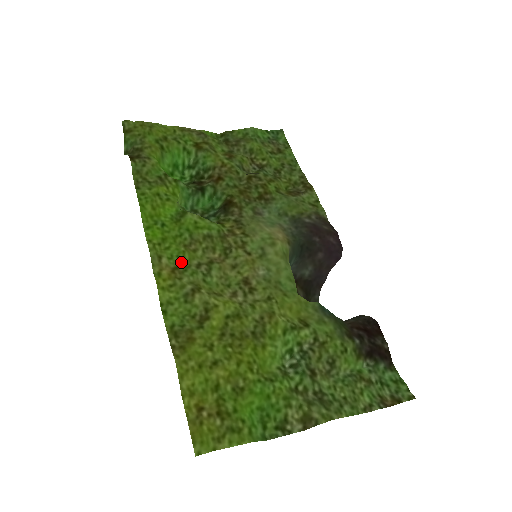
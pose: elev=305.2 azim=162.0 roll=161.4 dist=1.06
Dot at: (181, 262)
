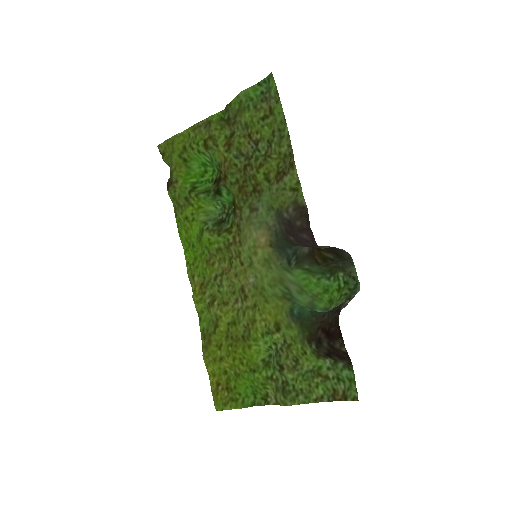
Dot at: (205, 277)
